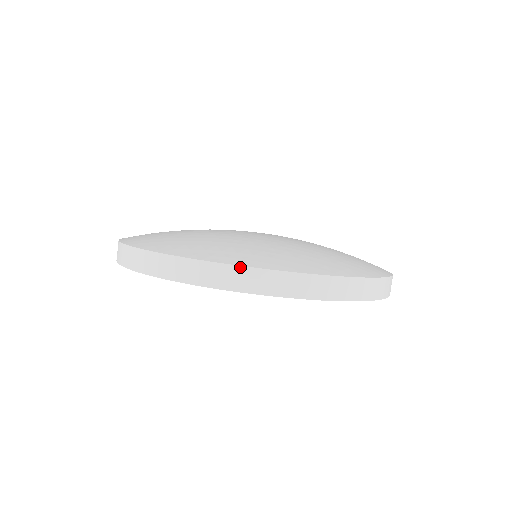
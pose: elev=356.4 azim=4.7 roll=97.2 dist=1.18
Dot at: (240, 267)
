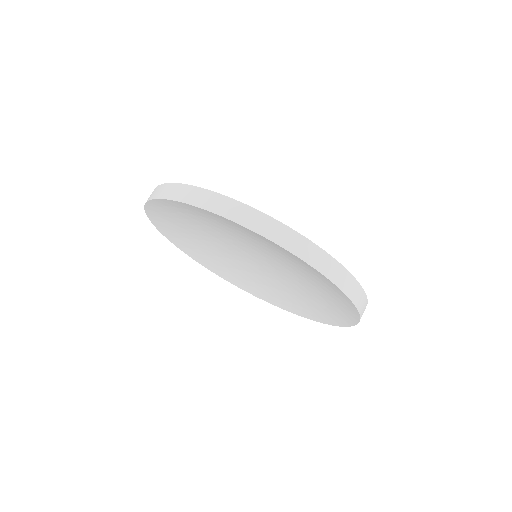
Dot at: (322, 250)
